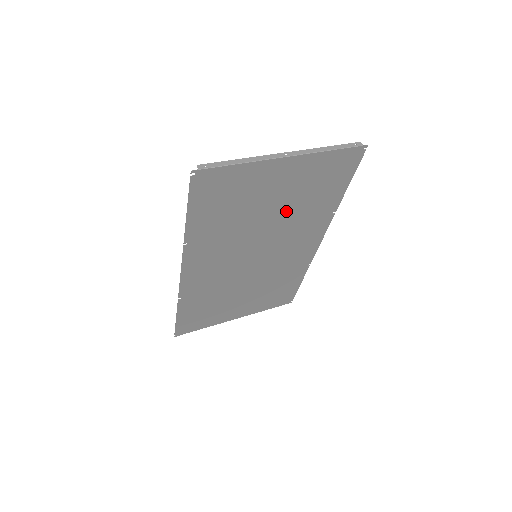
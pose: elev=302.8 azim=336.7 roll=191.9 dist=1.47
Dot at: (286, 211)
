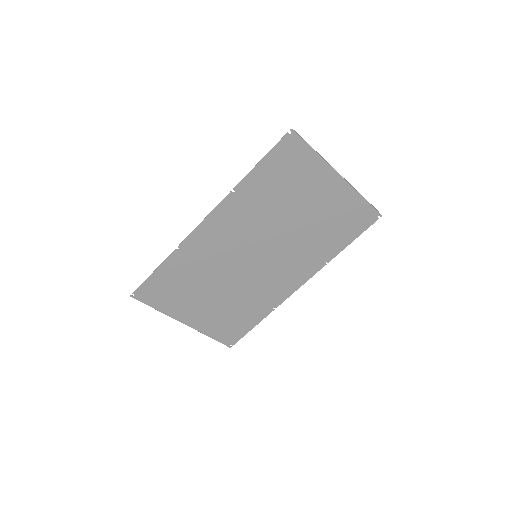
Dot at: (305, 227)
